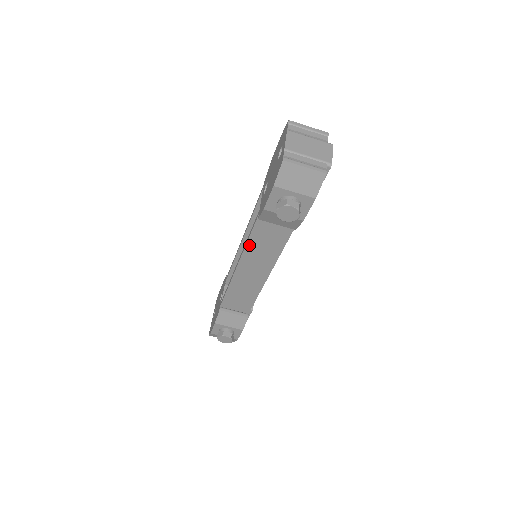
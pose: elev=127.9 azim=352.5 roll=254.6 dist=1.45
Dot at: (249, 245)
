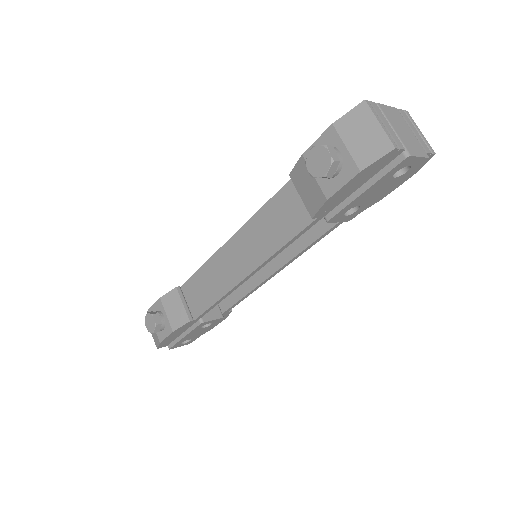
Dot at: (259, 215)
